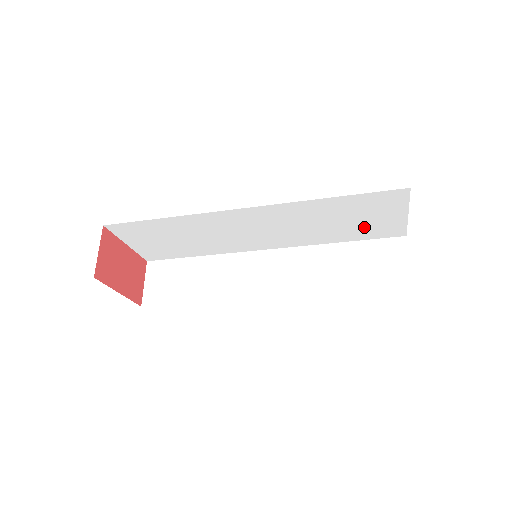
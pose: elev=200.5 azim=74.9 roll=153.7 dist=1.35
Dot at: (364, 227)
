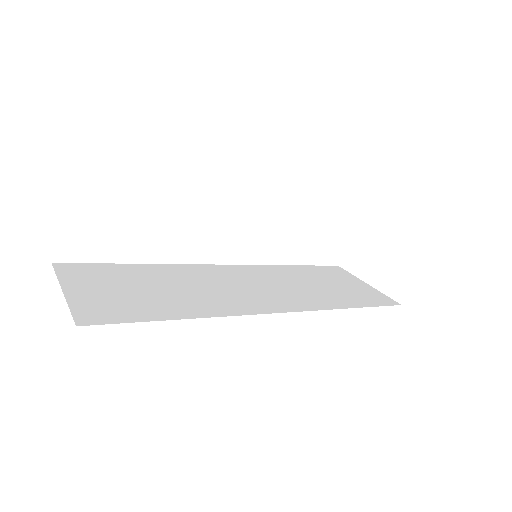
Dot at: occluded
